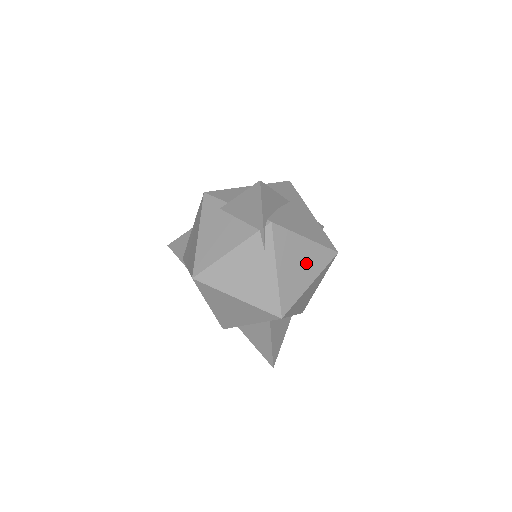
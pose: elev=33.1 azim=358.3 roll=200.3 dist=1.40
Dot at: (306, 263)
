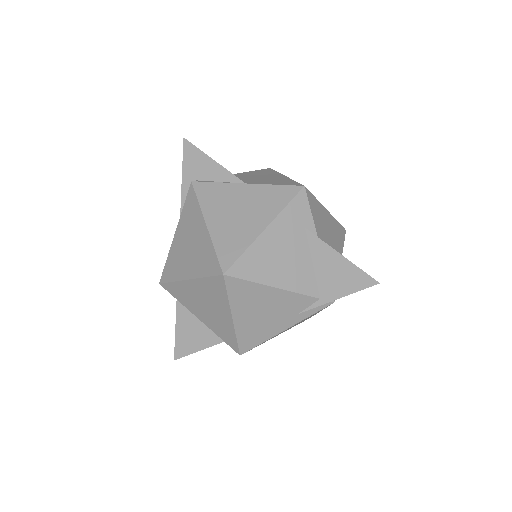
Dot at: occluded
